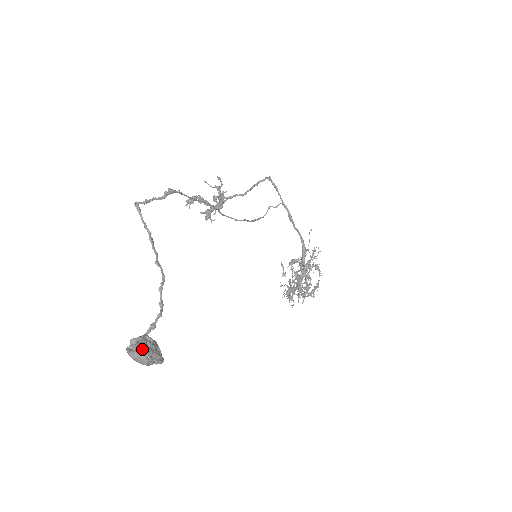
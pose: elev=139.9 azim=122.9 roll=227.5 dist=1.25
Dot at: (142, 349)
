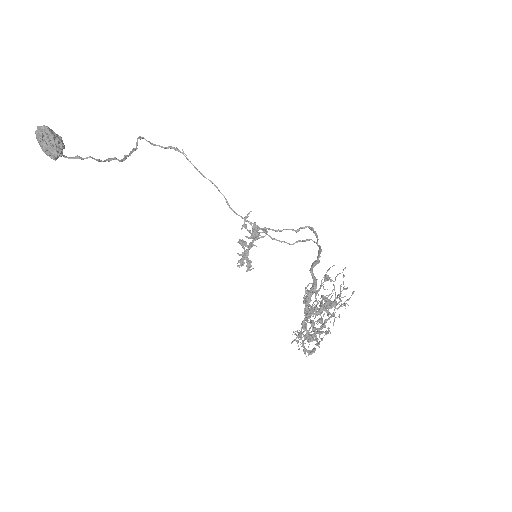
Dot at: (45, 127)
